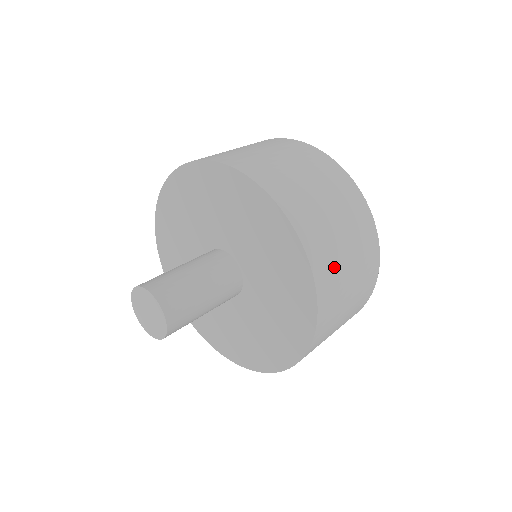
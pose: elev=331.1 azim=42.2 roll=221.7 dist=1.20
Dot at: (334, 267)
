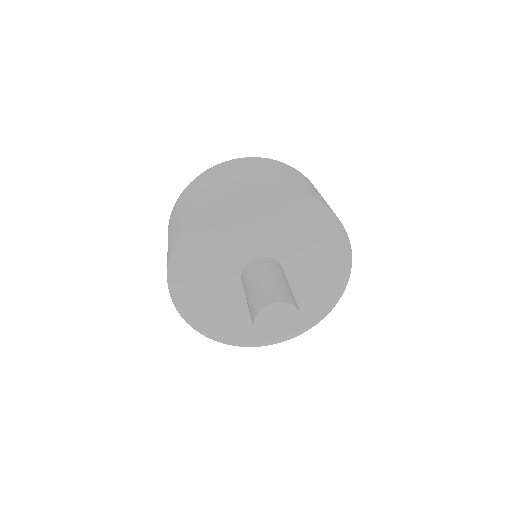
Dot at: occluded
